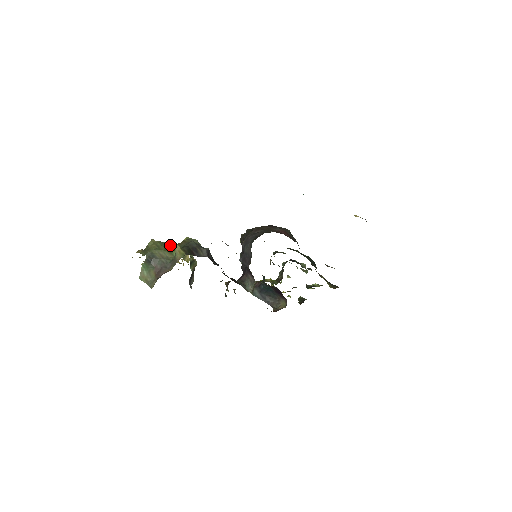
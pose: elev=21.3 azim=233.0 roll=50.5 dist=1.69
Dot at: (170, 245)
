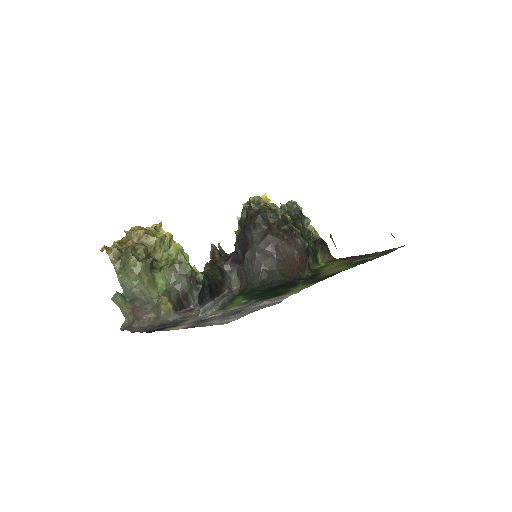
Dot at: (155, 242)
